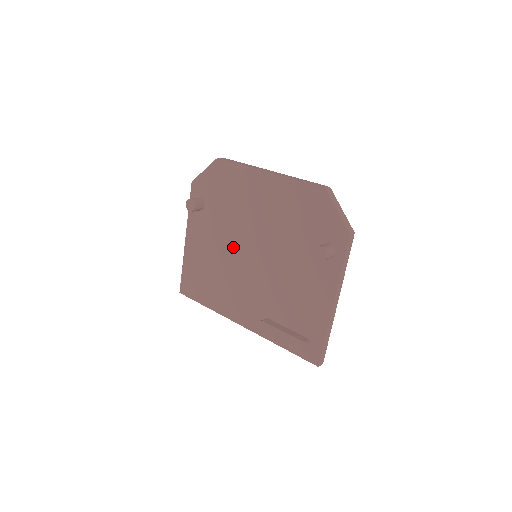
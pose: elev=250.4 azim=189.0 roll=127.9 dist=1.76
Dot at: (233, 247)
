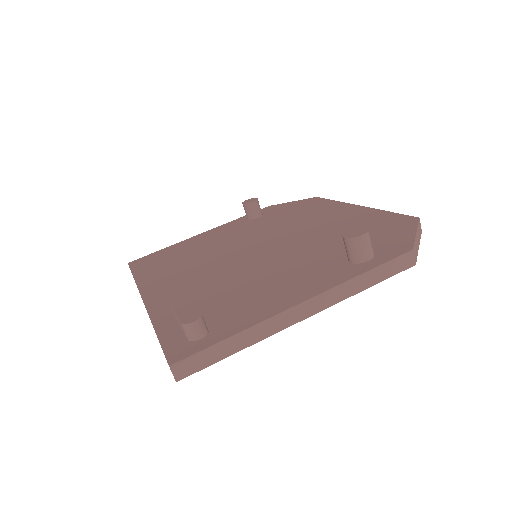
Dot at: (242, 242)
